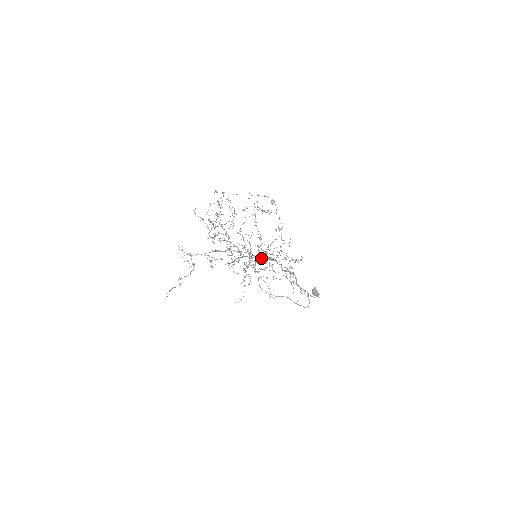
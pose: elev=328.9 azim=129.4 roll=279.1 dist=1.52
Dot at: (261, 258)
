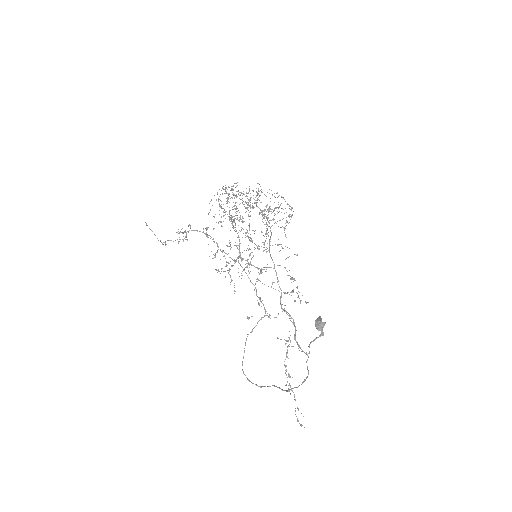
Dot at: occluded
